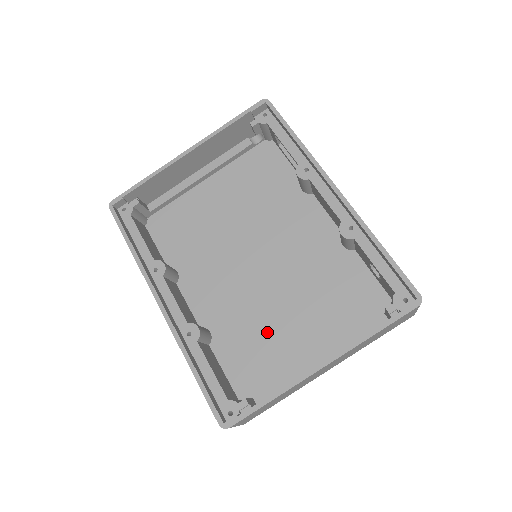
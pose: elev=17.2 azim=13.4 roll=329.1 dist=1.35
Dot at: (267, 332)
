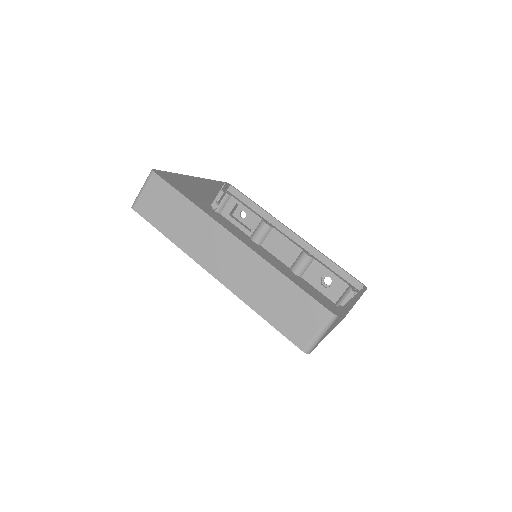
Dot at: occluded
